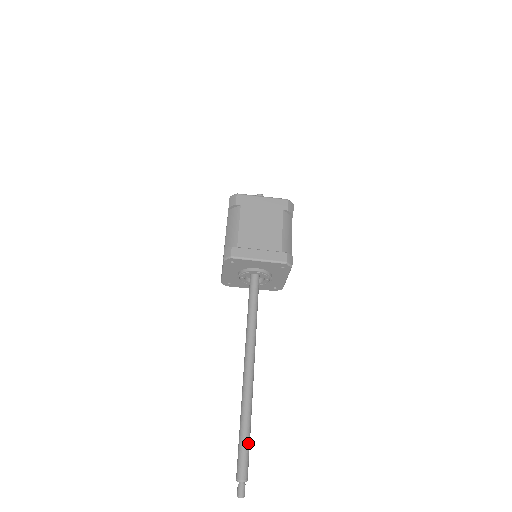
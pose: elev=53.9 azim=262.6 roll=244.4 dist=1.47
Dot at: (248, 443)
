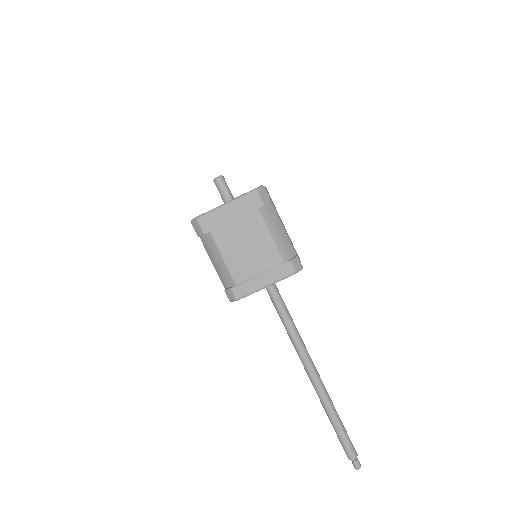
Dot at: (344, 432)
